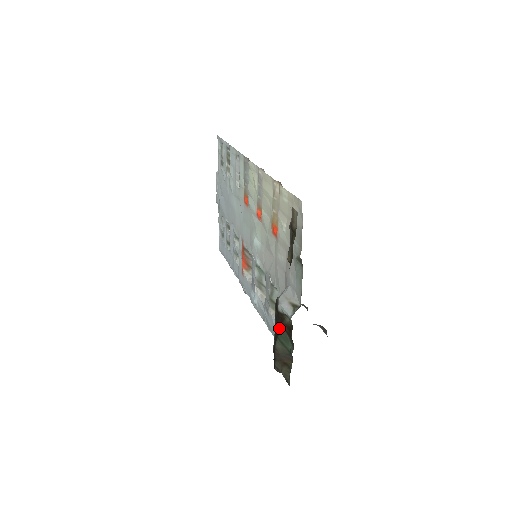
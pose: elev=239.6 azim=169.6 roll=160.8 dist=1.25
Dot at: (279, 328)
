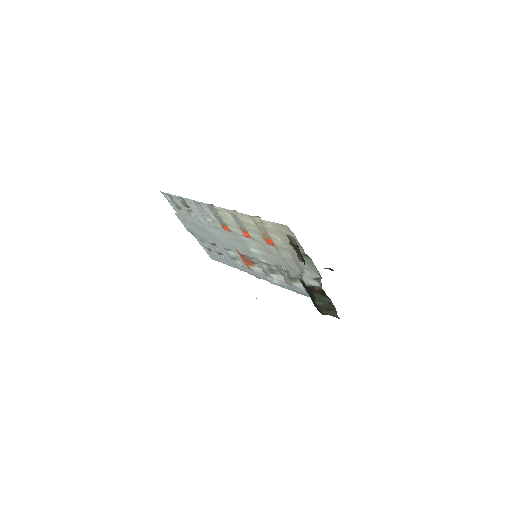
Dot at: (313, 294)
